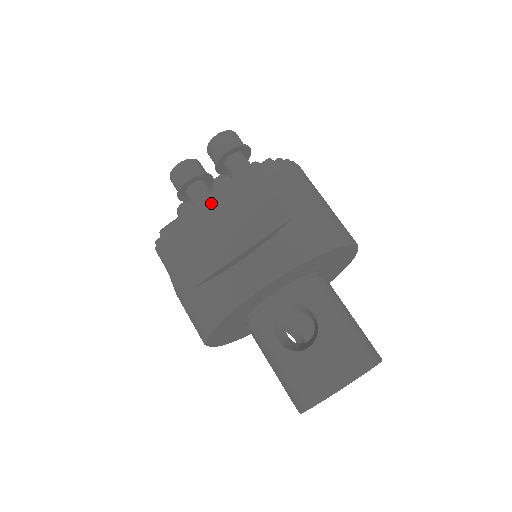
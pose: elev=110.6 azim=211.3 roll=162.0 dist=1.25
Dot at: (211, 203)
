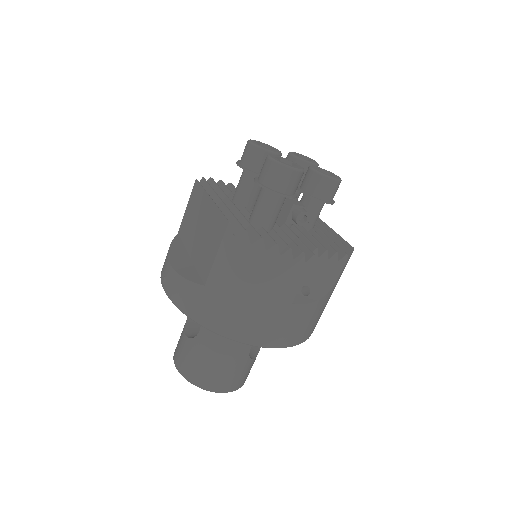
Dot at: (208, 206)
